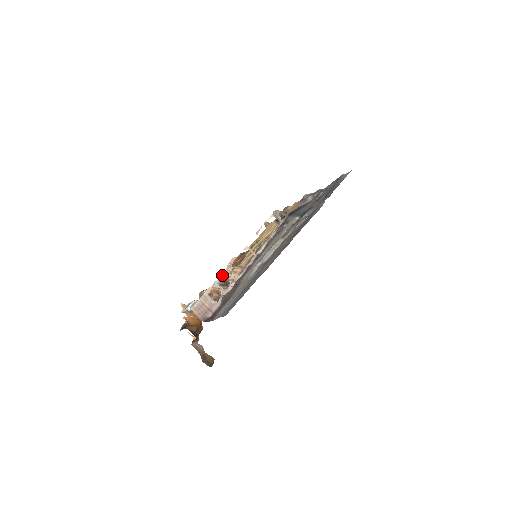
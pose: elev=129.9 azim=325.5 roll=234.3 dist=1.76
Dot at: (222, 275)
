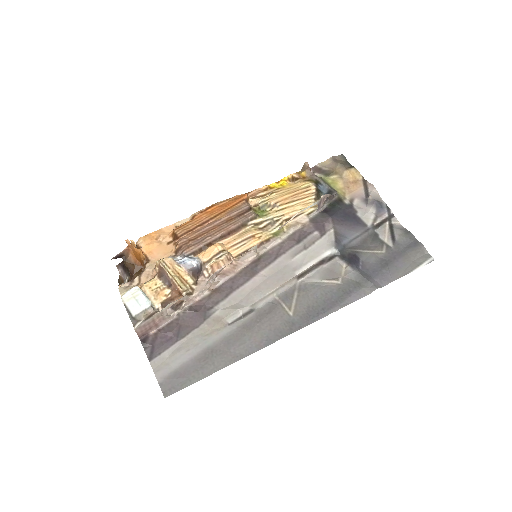
Dot at: (205, 219)
